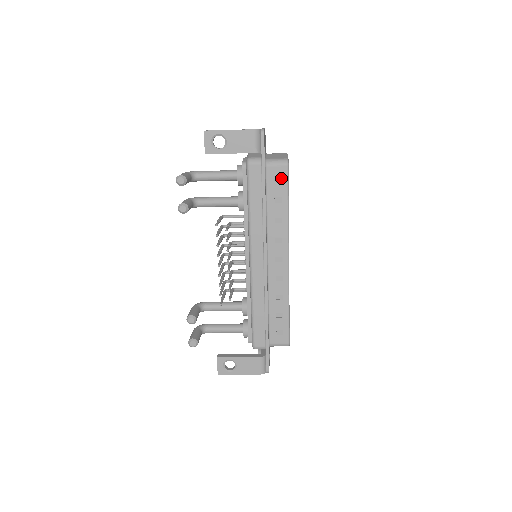
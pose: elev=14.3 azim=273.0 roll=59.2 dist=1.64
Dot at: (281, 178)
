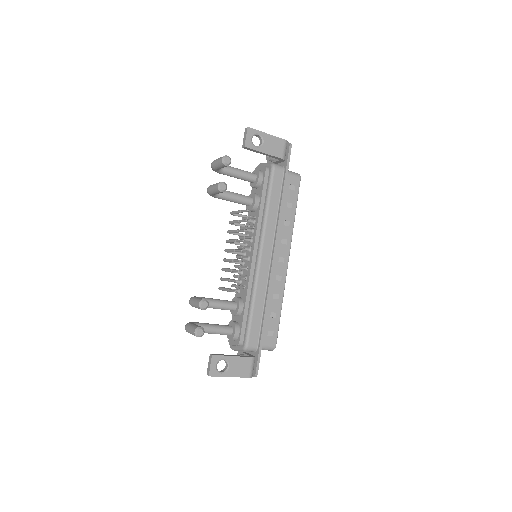
Dot at: (294, 187)
